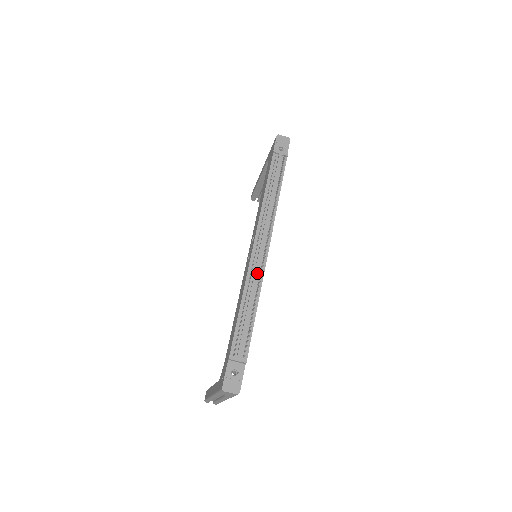
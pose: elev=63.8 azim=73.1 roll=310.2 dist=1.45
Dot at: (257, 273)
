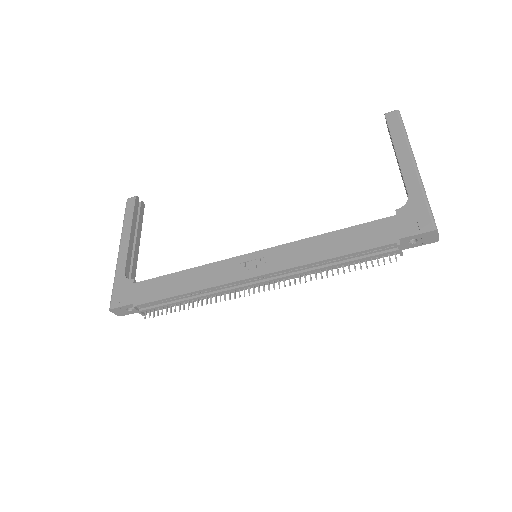
Dot at: (224, 293)
